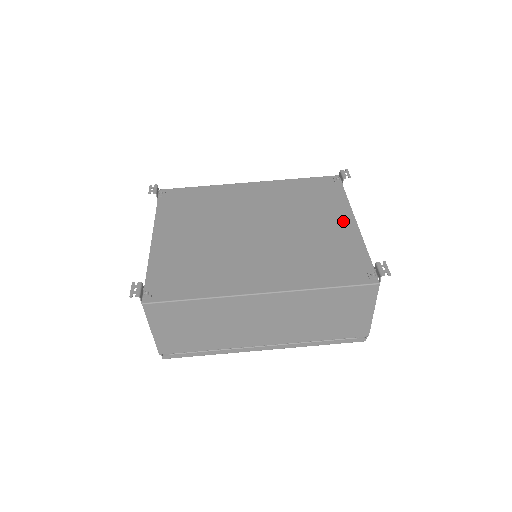
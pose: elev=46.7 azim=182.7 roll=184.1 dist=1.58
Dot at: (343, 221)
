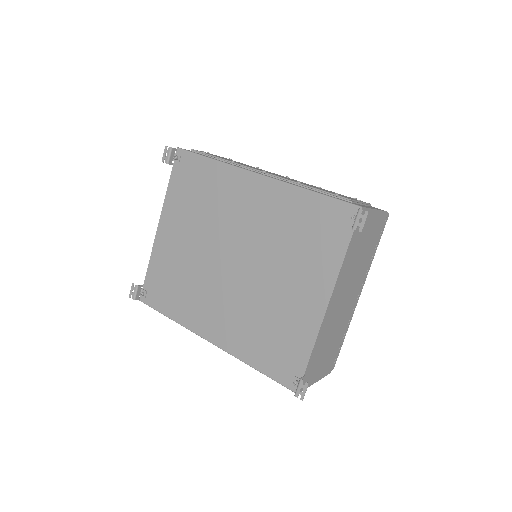
Dot at: (315, 297)
